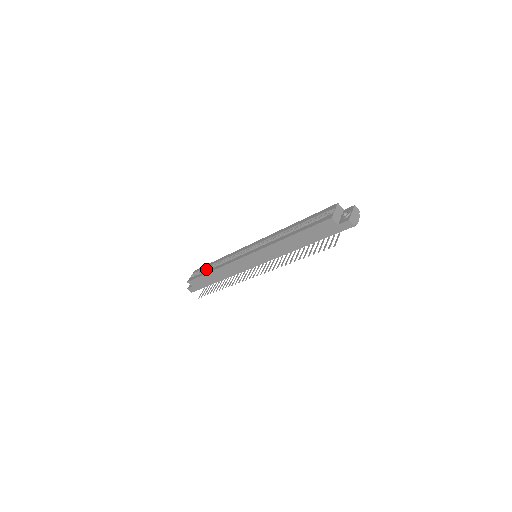
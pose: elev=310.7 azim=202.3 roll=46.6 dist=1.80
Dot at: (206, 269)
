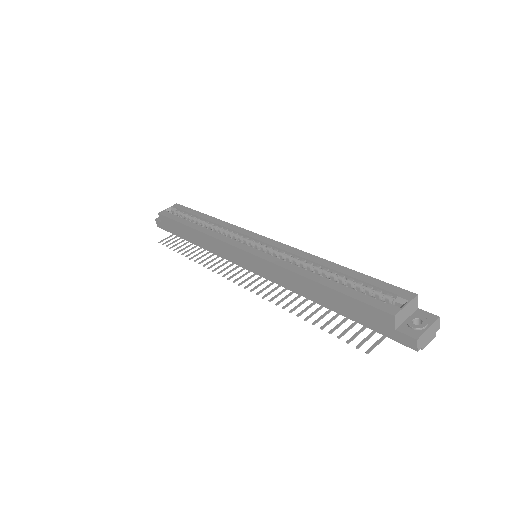
Dot at: (189, 216)
